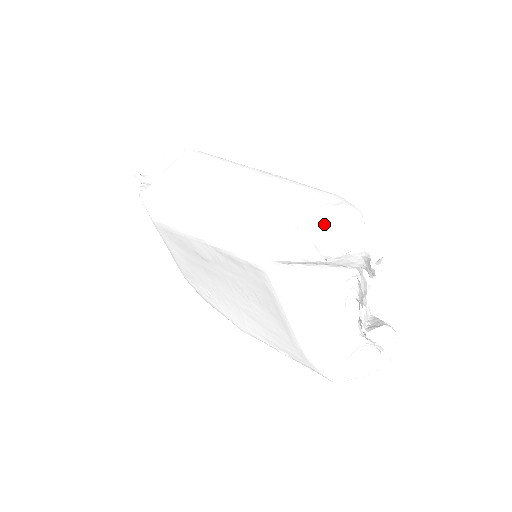
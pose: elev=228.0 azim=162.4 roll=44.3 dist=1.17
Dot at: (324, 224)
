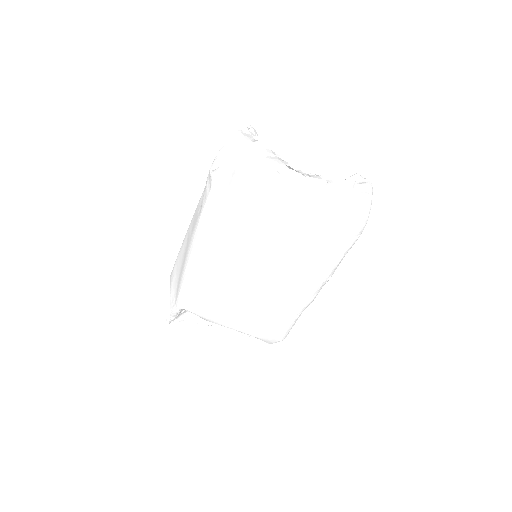
Dot at: (220, 161)
